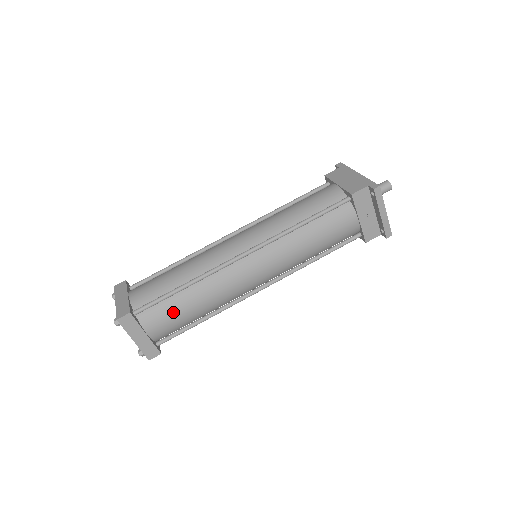
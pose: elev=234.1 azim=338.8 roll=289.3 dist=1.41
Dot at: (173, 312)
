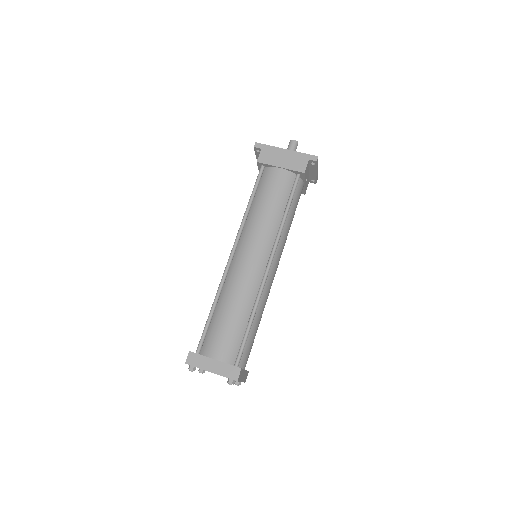
Dot at: (252, 341)
